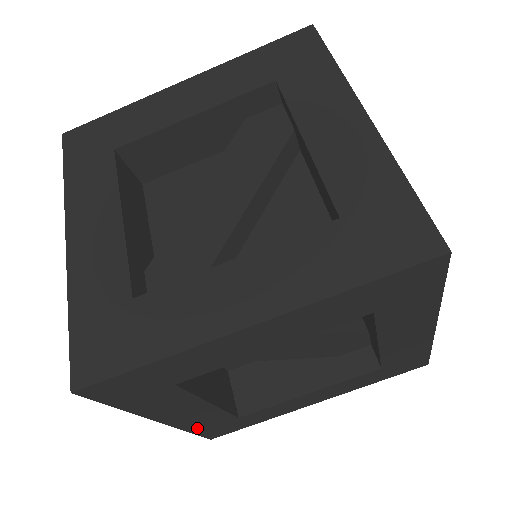
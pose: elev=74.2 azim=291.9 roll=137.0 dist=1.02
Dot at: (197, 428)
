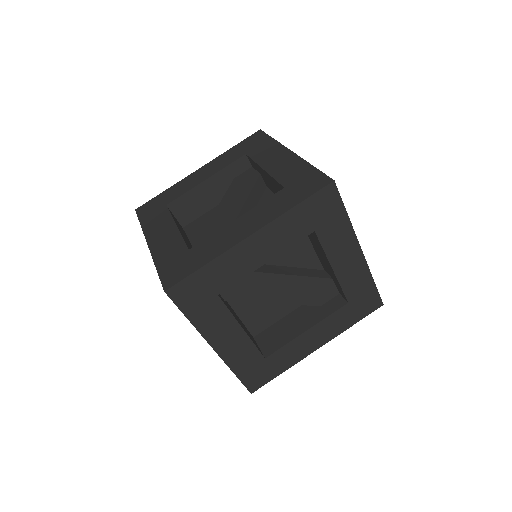
Dot at: (238, 368)
